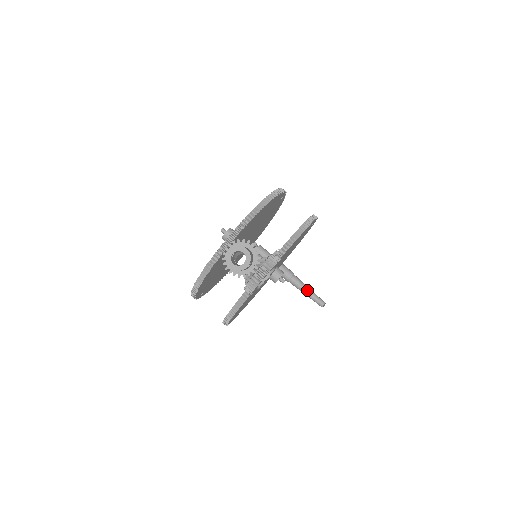
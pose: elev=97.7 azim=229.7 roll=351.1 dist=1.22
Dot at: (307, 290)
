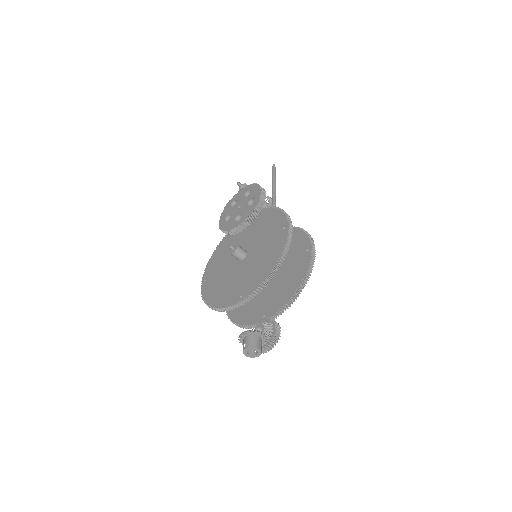
Dot at: occluded
